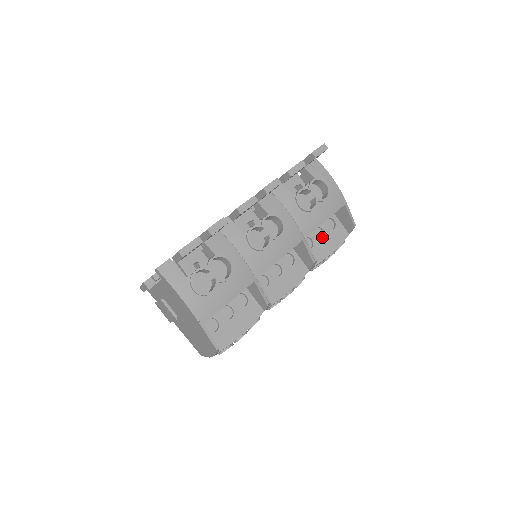
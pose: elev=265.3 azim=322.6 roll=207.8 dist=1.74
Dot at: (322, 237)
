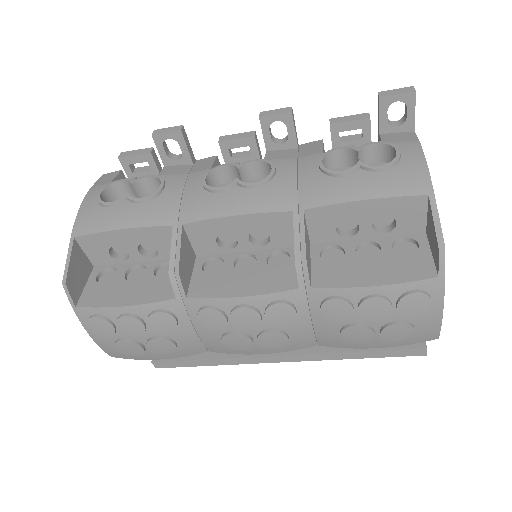
Dot at: (373, 261)
